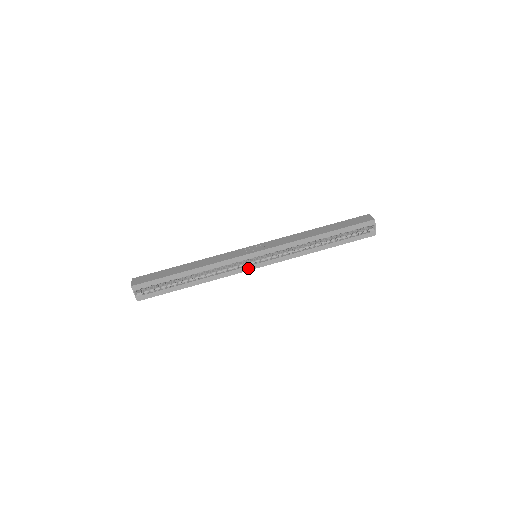
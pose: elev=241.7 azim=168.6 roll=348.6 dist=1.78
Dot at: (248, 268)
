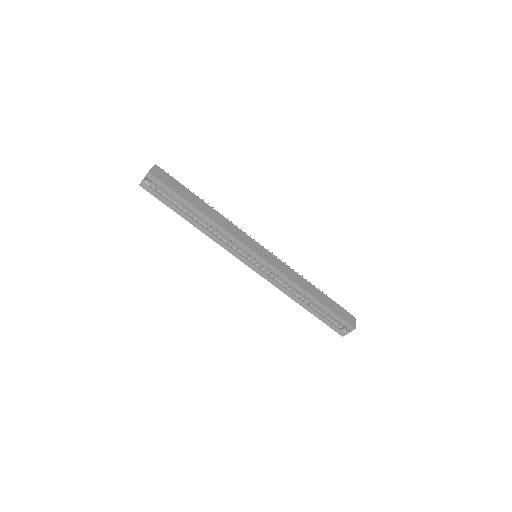
Dot at: (241, 258)
